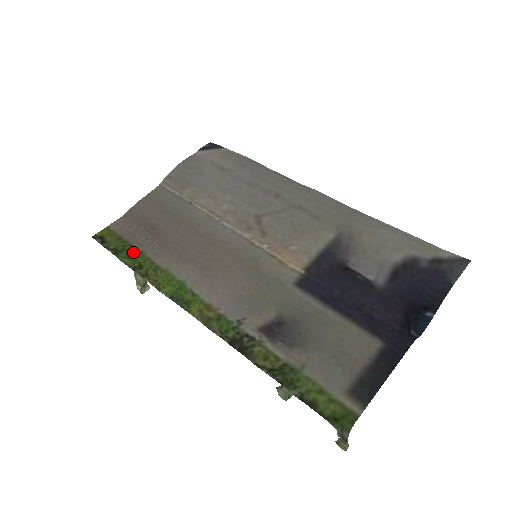
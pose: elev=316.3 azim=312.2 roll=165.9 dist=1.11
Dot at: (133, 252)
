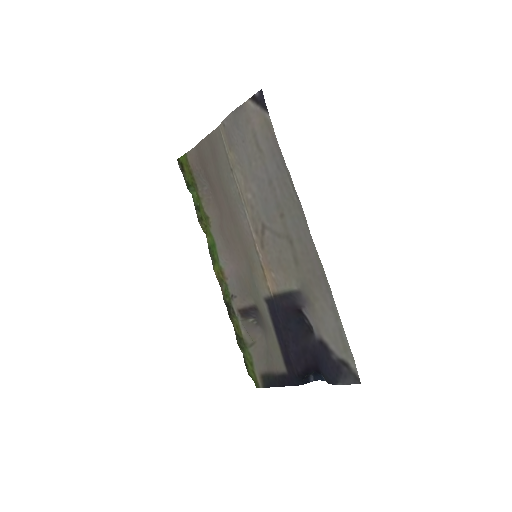
Dot at: (197, 193)
